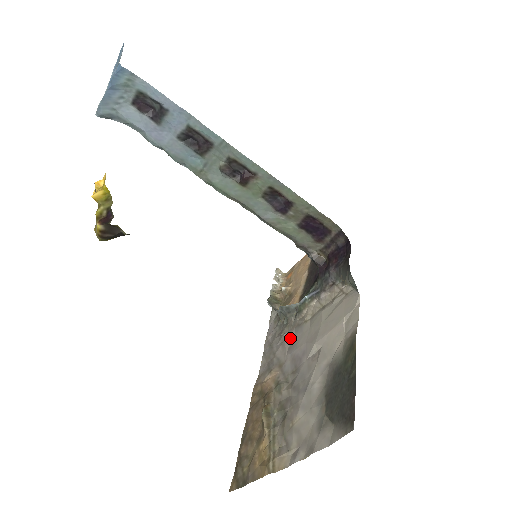
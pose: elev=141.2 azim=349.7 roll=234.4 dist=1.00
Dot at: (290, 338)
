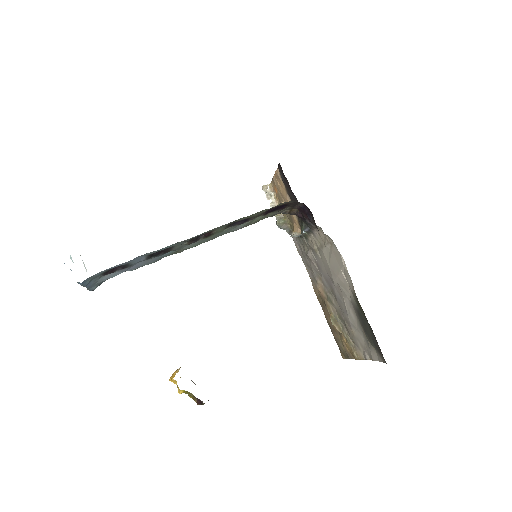
Dot at: (313, 259)
